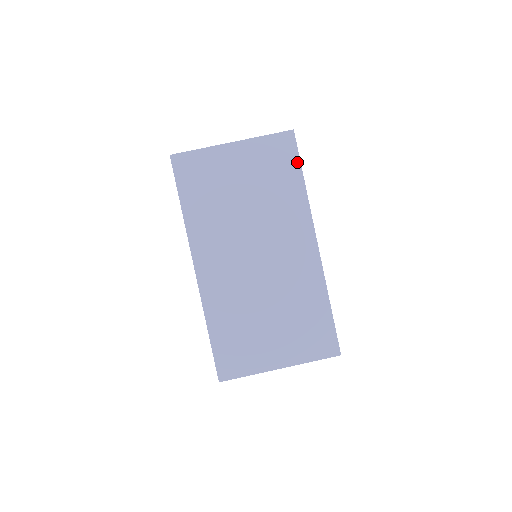
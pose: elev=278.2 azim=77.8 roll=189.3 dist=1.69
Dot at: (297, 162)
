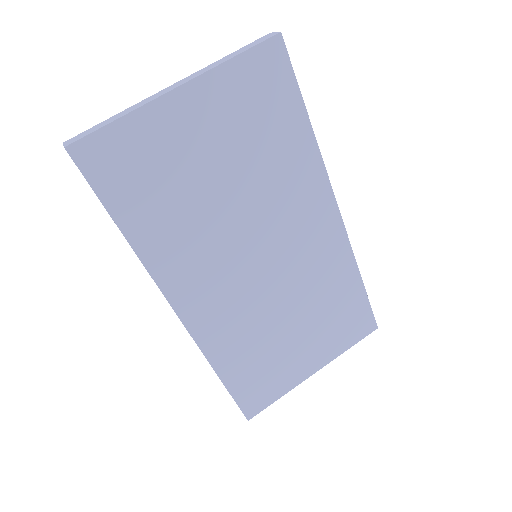
Dot at: (295, 94)
